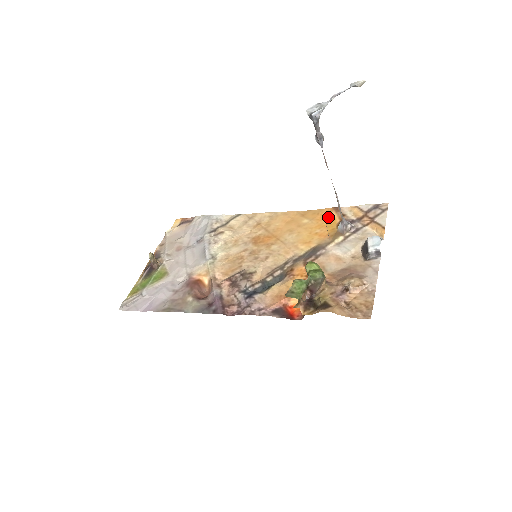
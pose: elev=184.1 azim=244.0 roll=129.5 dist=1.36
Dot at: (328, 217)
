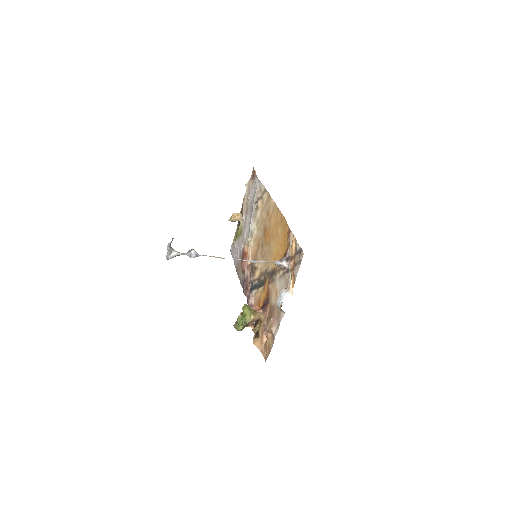
Dot at: (285, 239)
